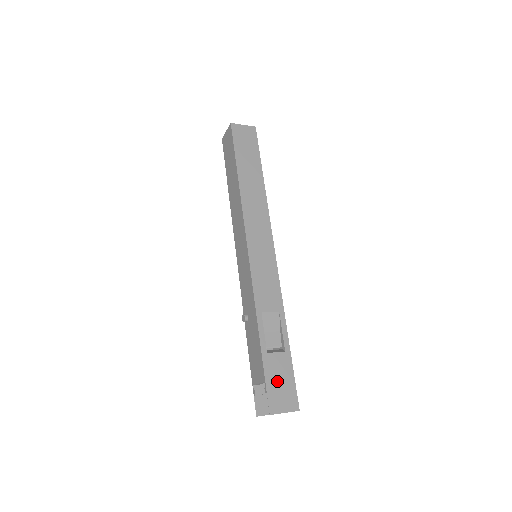
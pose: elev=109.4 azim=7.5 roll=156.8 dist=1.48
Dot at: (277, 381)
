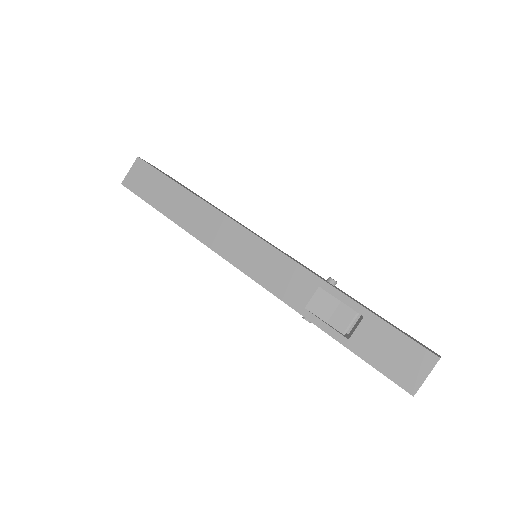
Dot at: (386, 355)
